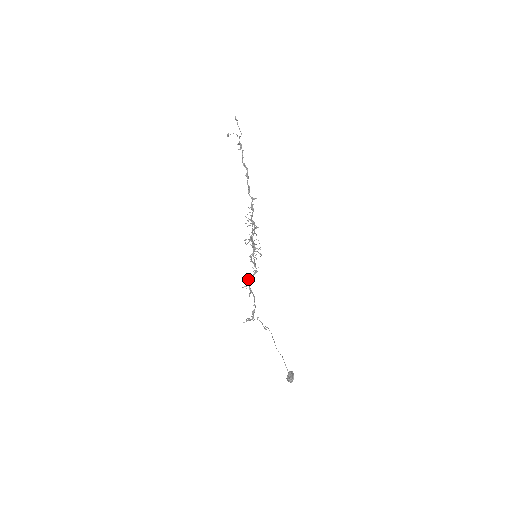
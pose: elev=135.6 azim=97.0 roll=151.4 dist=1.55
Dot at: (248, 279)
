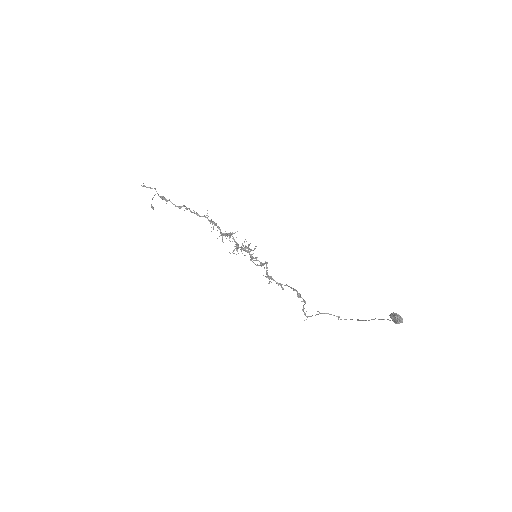
Dot at: (266, 276)
